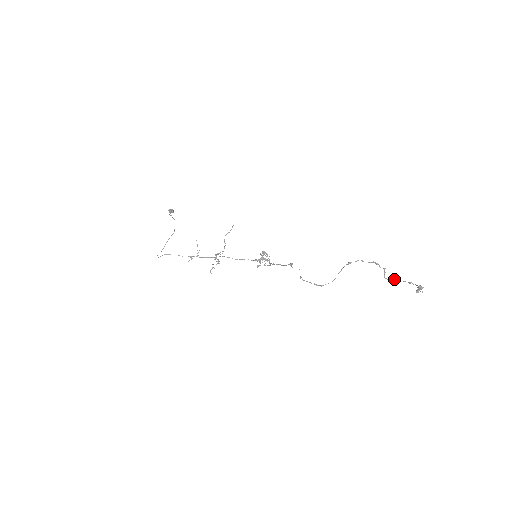
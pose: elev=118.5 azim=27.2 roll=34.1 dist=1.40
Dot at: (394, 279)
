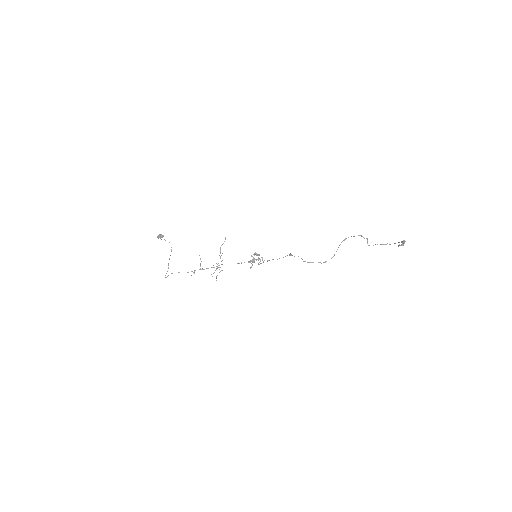
Dot at: occluded
